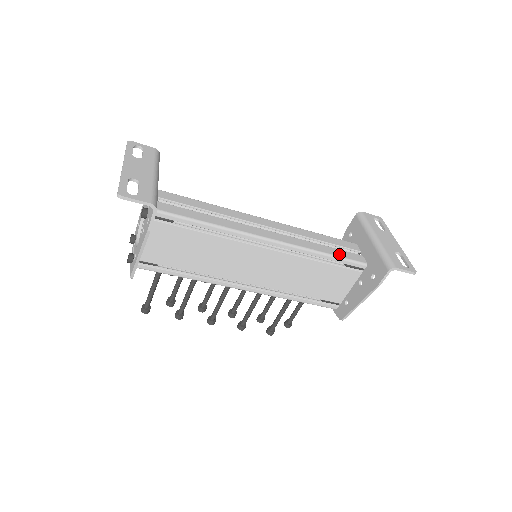
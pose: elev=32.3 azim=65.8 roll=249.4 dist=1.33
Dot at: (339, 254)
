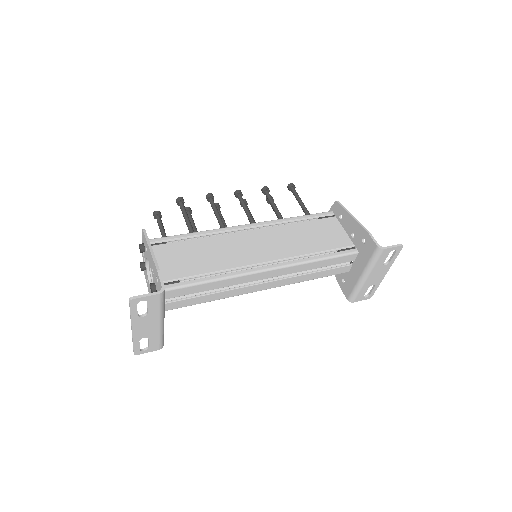
Dot at: (325, 275)
